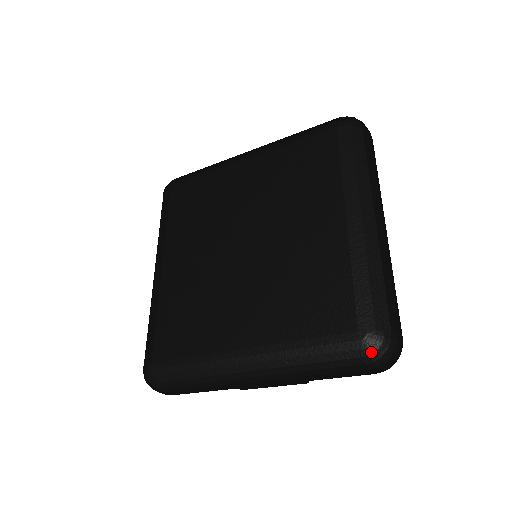
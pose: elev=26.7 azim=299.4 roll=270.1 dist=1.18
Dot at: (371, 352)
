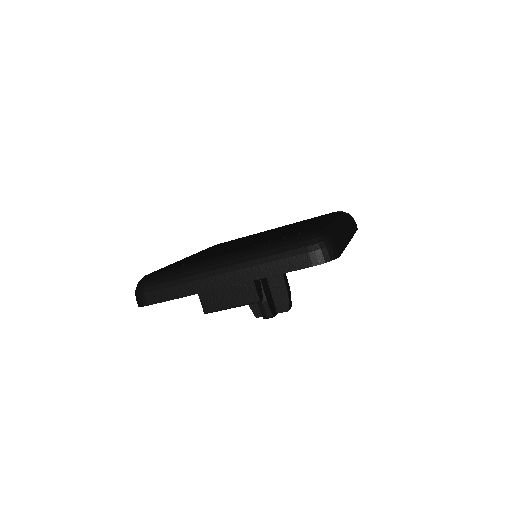
Dot at: (313, 238)
